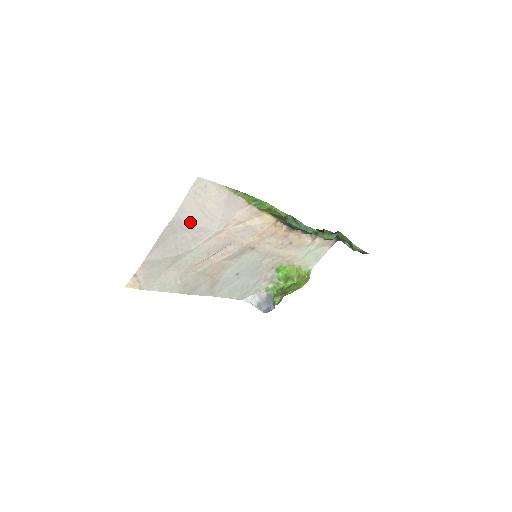
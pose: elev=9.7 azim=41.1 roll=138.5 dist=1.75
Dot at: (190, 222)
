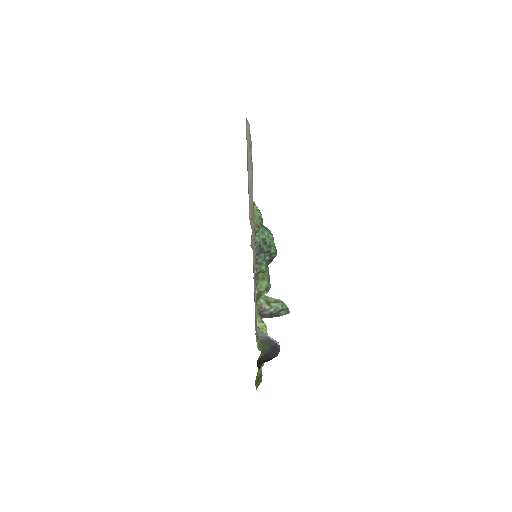
Dot at: occluded
